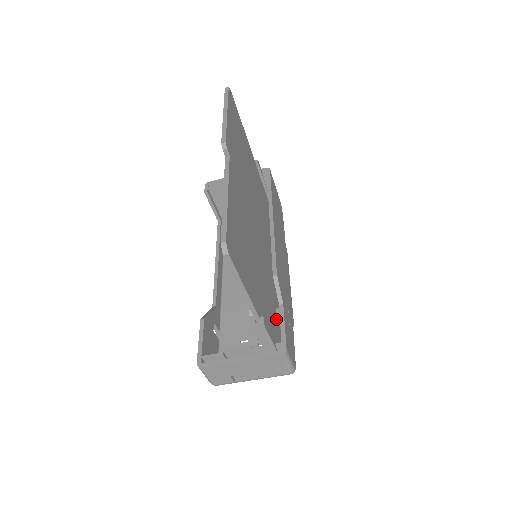
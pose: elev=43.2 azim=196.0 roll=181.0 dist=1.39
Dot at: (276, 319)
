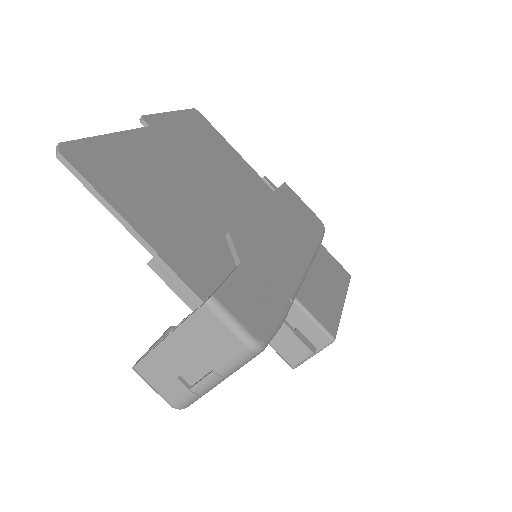
Dot at: occluded
